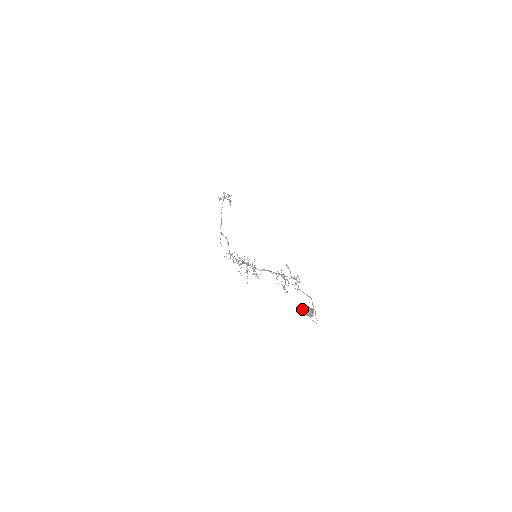
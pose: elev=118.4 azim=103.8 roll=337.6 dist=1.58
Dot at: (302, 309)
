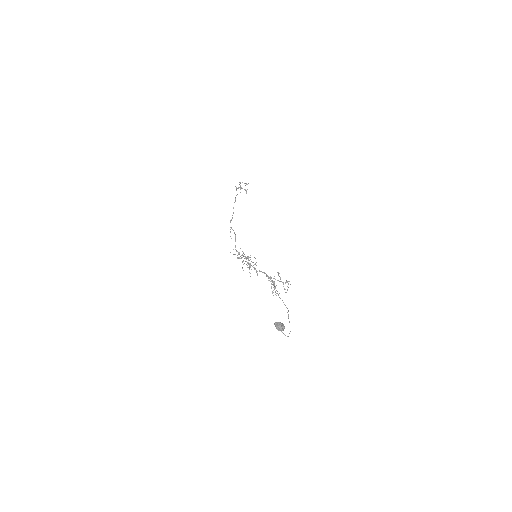
Dot at: (274, 324)
